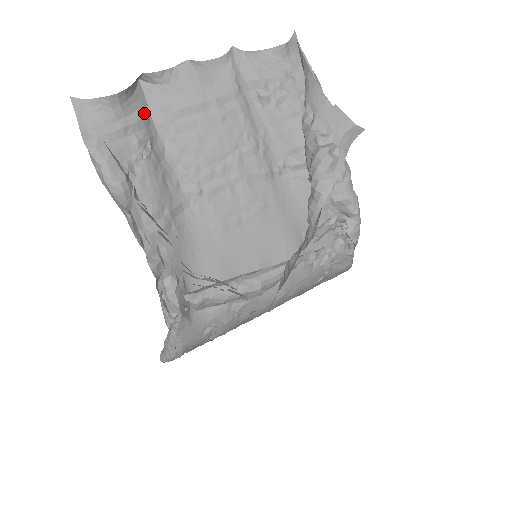
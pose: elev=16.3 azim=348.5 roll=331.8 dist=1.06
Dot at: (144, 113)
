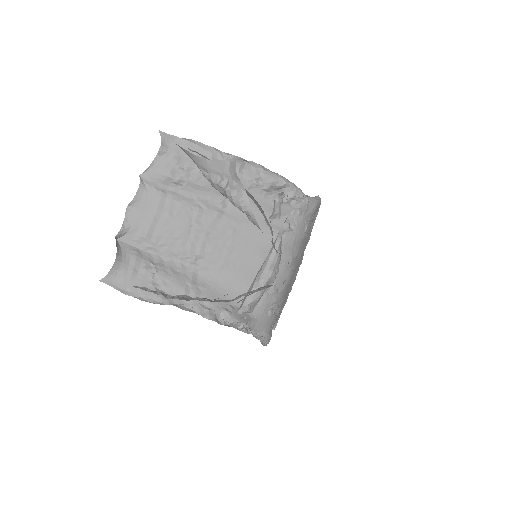
Dot at: (135, 252)
